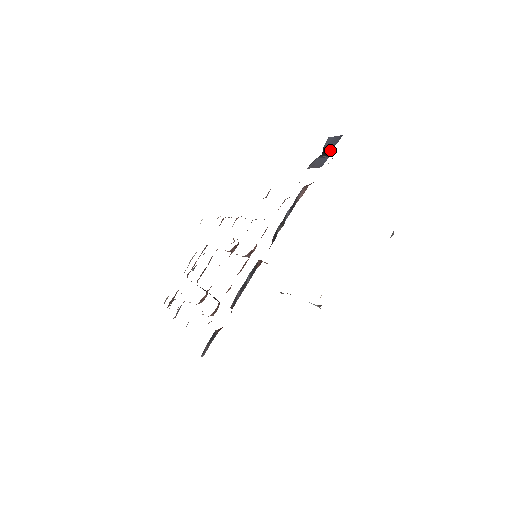
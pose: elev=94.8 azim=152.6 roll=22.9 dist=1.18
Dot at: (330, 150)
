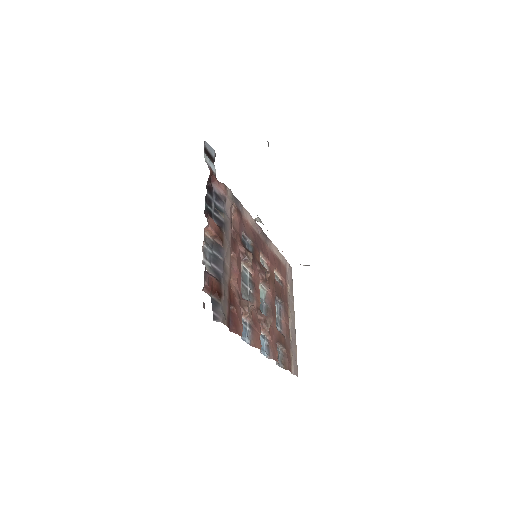
Dot at: occluded
